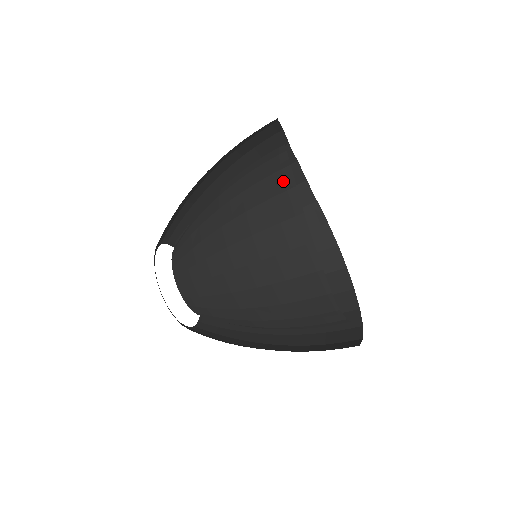
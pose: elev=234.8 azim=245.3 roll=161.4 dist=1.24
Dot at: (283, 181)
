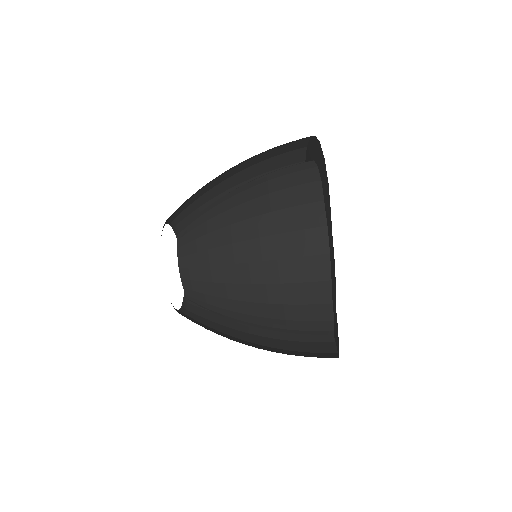
Dot at: (309, 176)
